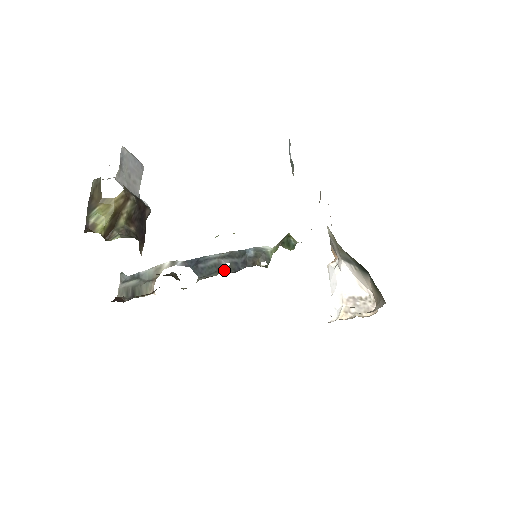
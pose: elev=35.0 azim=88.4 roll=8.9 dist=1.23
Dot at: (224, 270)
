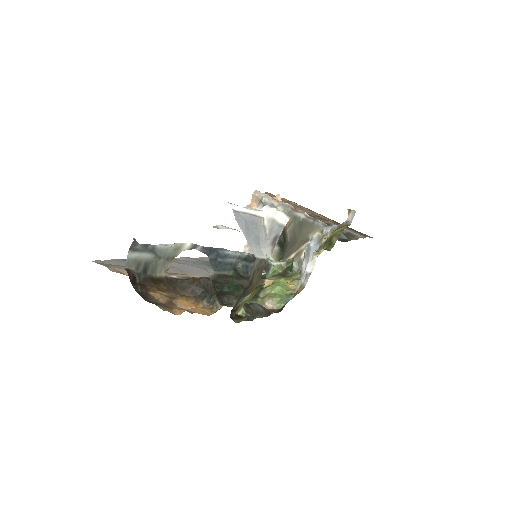
Dot at: (237, 271)
